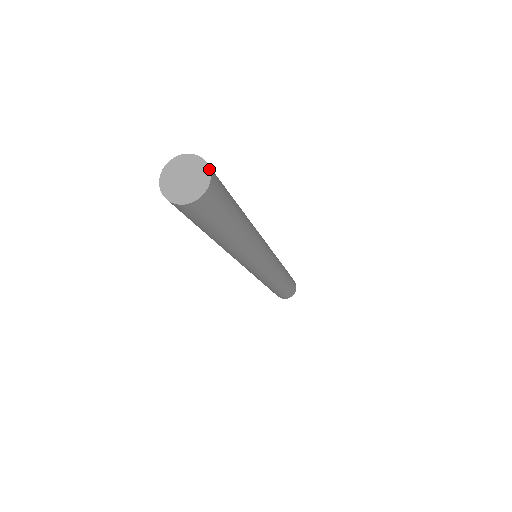
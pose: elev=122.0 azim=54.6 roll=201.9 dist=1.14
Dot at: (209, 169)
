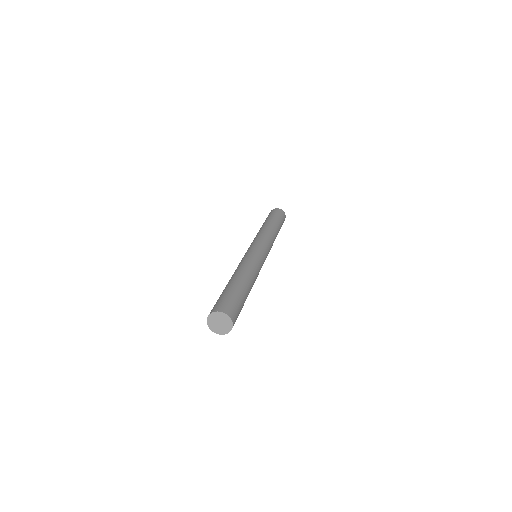
Dot at: (231, 320)
